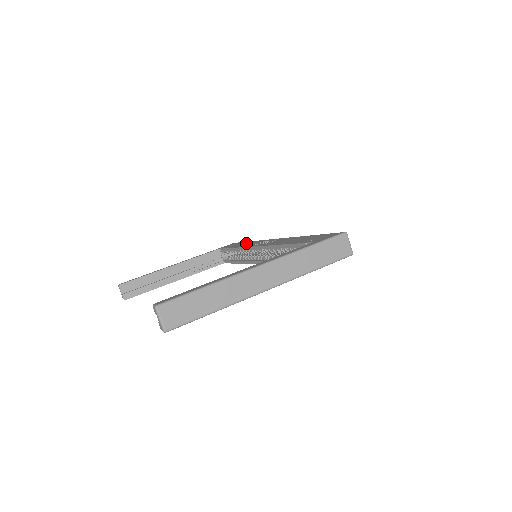
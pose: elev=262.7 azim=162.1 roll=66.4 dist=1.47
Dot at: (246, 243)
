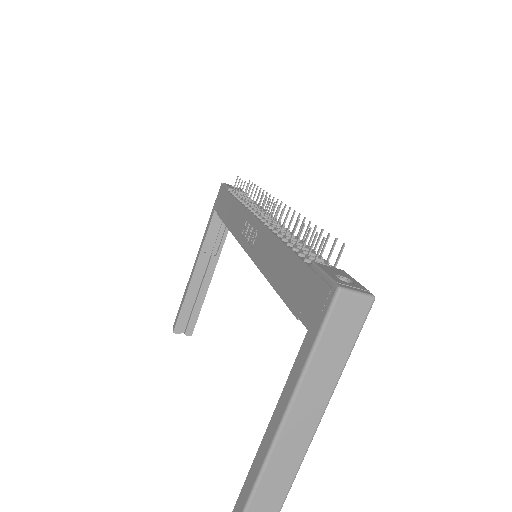
Dot at: (232, 210)
